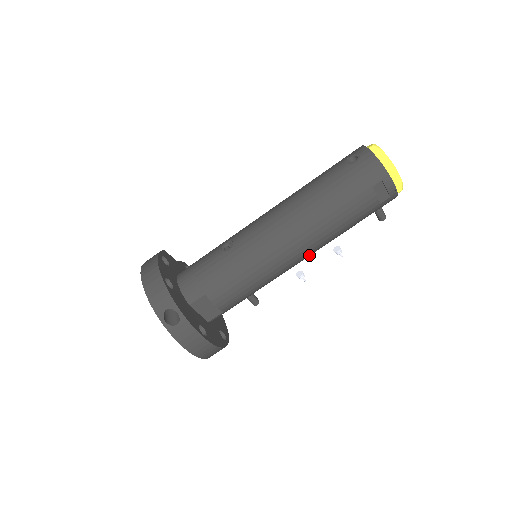
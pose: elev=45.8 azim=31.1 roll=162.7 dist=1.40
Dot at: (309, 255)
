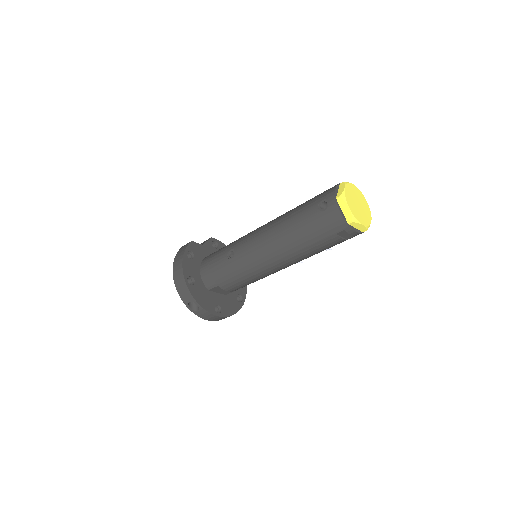
Dot at: occluded
